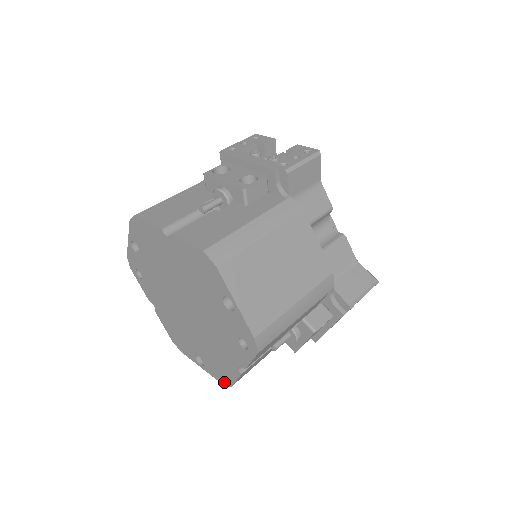
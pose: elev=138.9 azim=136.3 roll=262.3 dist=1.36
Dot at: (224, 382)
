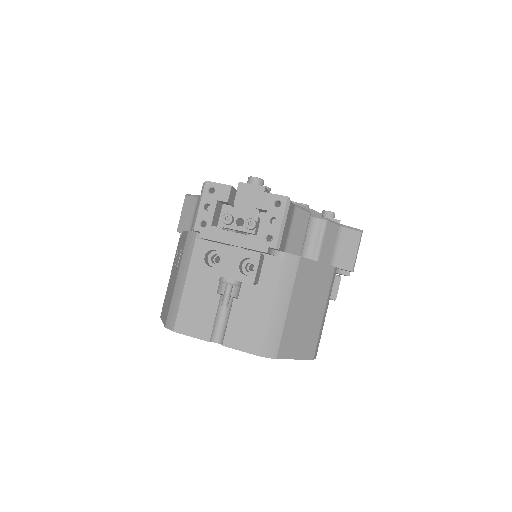
Dot at: occluded
